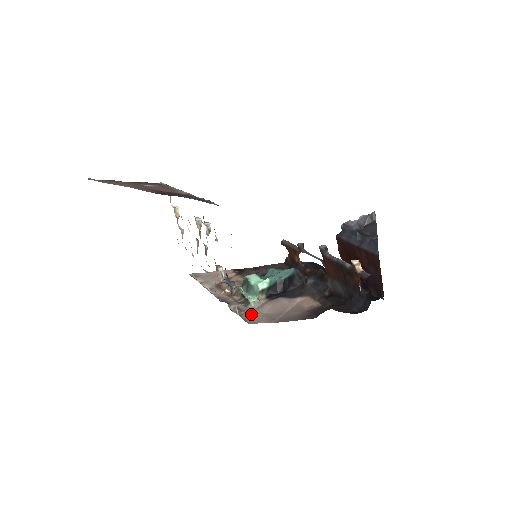
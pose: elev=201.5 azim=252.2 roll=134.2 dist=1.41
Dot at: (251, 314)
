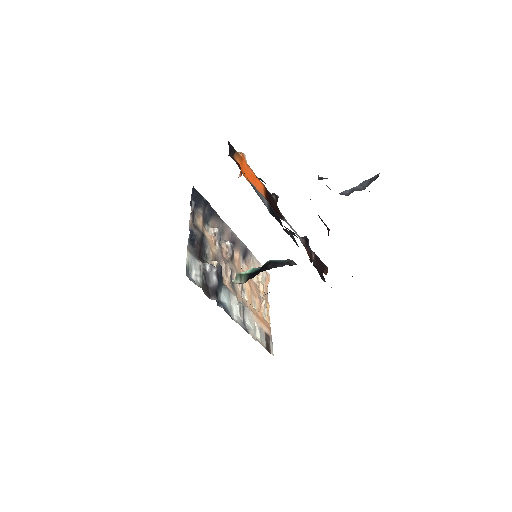
Dot at: occluded
